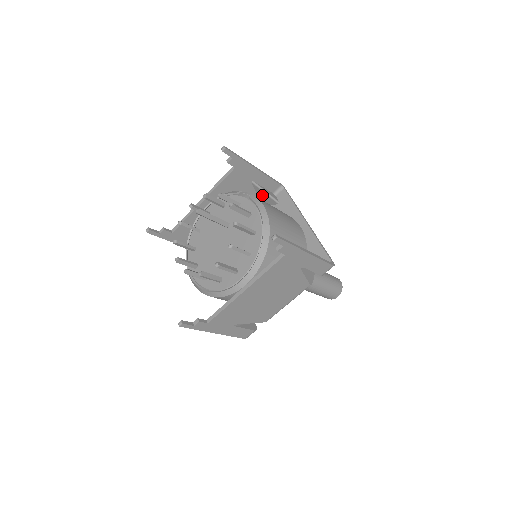
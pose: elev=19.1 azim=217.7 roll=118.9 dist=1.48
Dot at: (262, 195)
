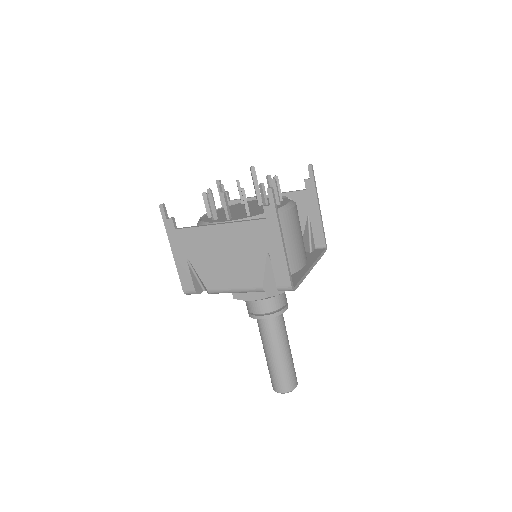
Dot at: (306, 236)
